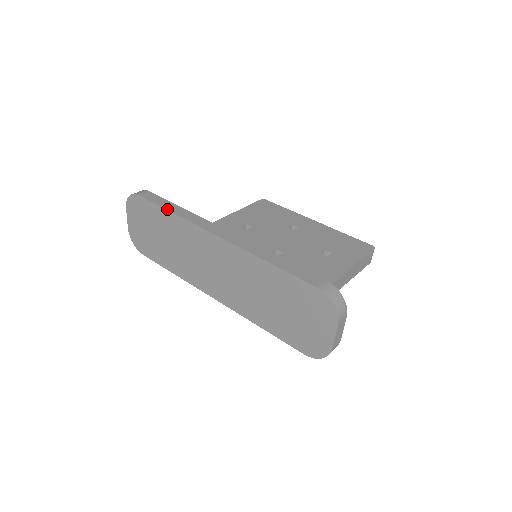
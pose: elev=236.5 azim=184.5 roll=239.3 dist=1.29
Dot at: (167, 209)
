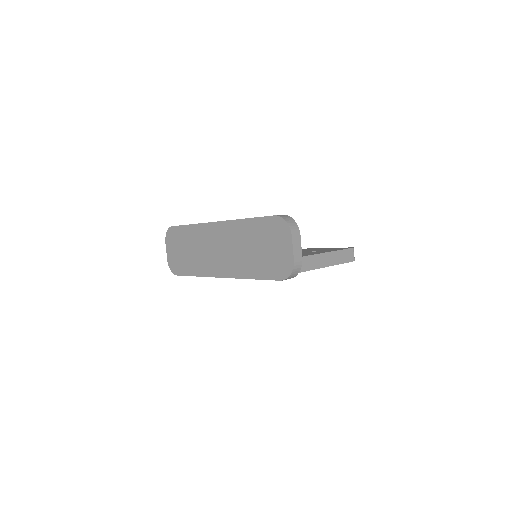
Dot at: occluded
